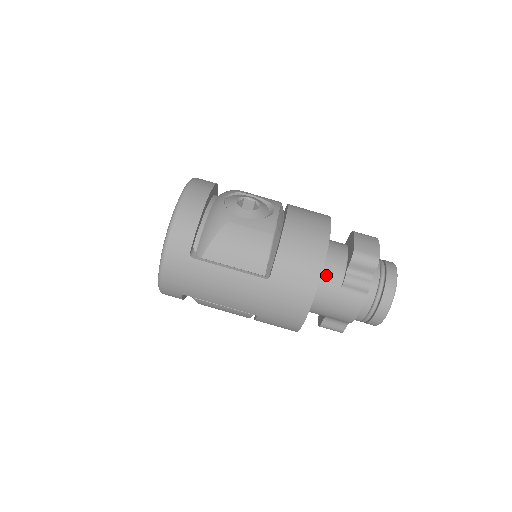
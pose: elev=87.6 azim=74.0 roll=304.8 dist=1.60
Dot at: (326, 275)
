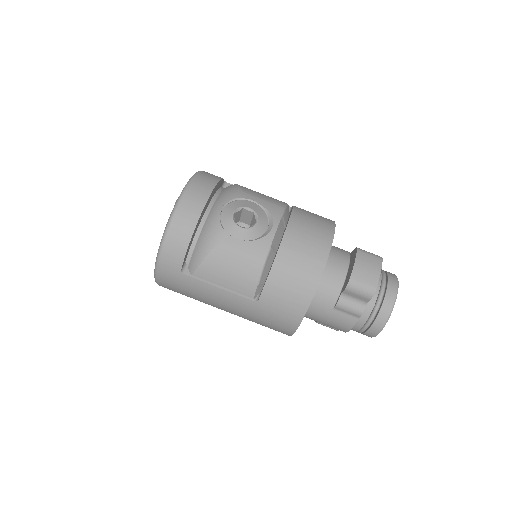
Dot at: (319, 296)
